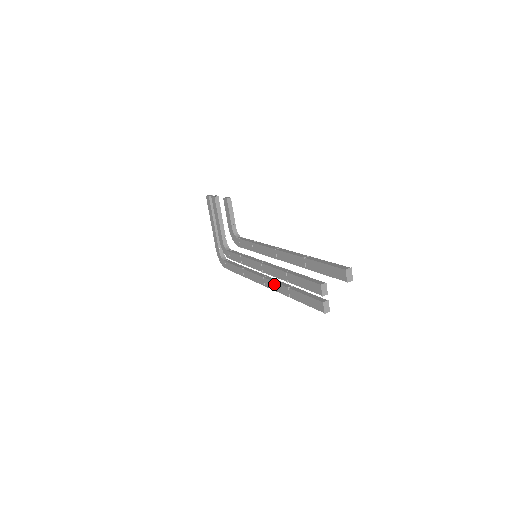
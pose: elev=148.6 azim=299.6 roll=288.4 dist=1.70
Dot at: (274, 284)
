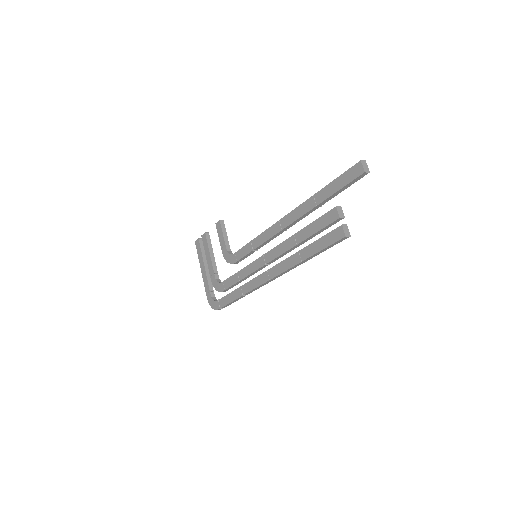
Dot at: (281, 265)
